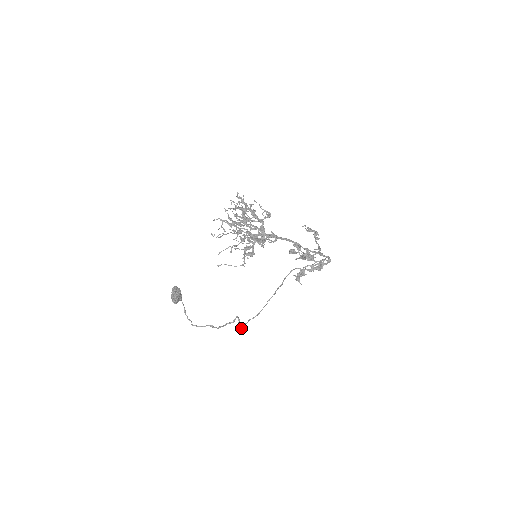
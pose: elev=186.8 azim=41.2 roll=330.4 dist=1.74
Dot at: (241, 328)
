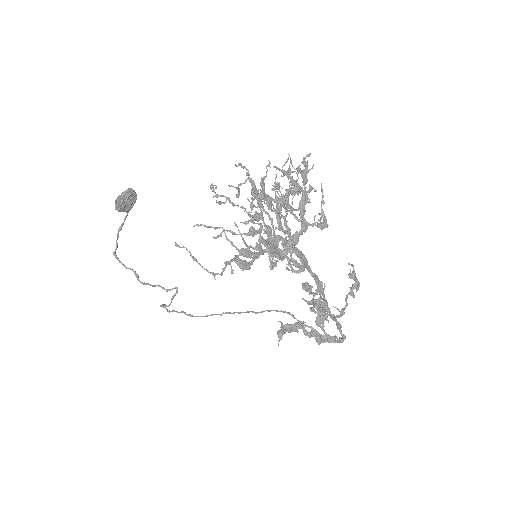
Dot at: (167, 309)
